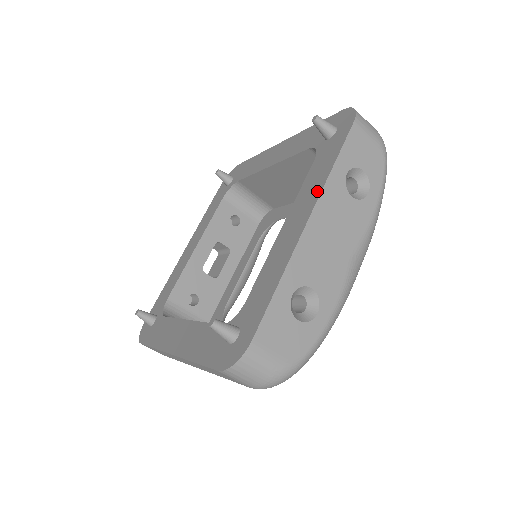
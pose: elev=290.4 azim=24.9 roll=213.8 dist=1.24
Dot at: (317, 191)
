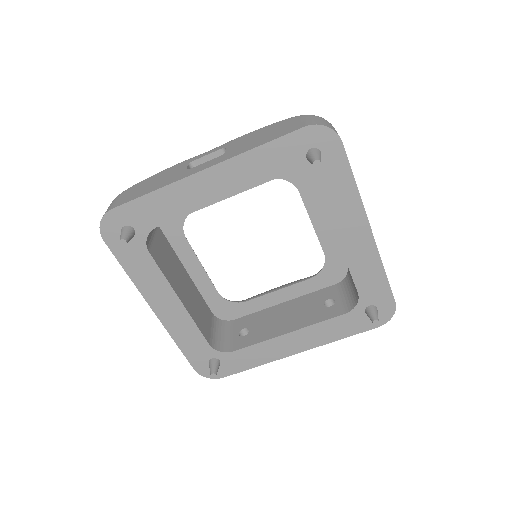
Dot at: (320, 343)
